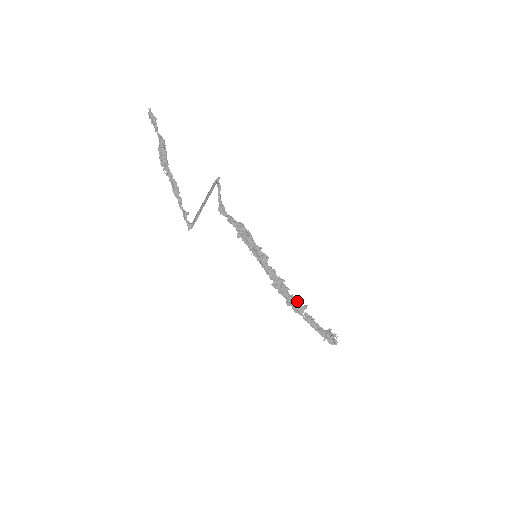
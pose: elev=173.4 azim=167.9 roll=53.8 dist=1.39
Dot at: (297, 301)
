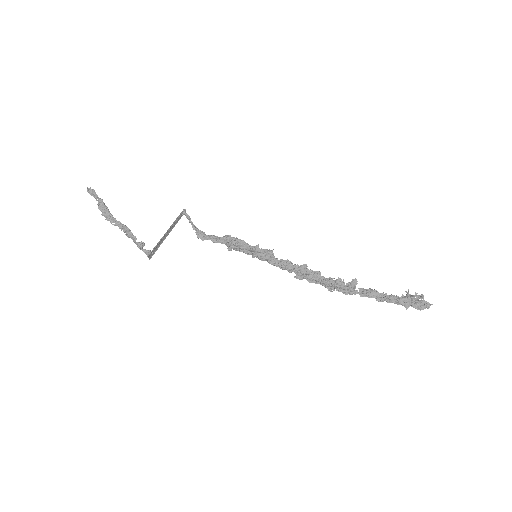
Dot at: (339, 281)
